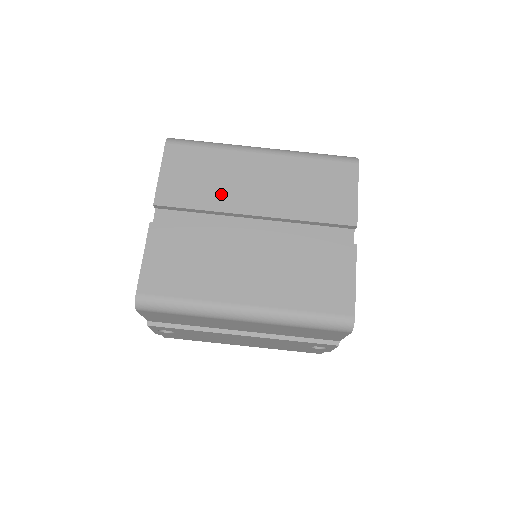
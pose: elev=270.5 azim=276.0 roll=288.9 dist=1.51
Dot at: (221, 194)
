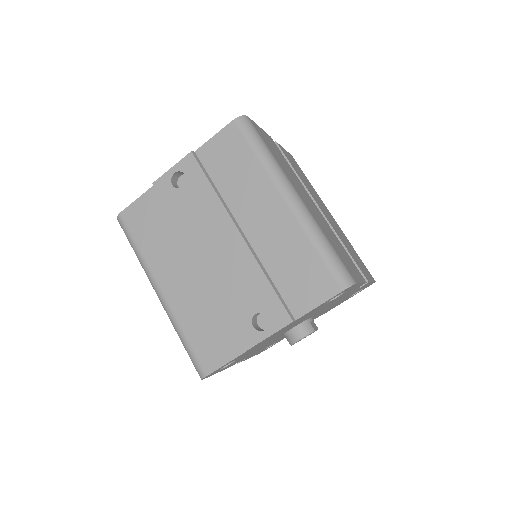
Dot at: (308, 187)
